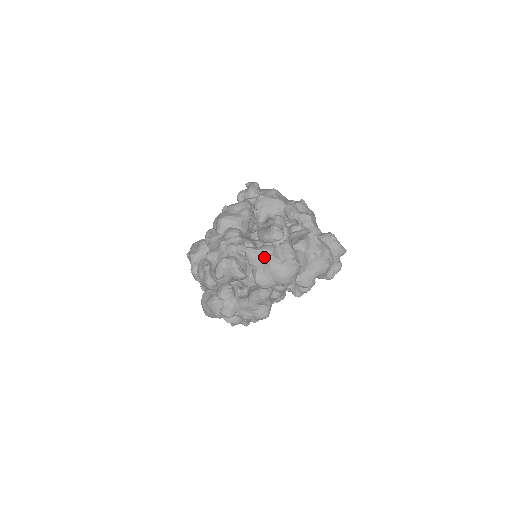
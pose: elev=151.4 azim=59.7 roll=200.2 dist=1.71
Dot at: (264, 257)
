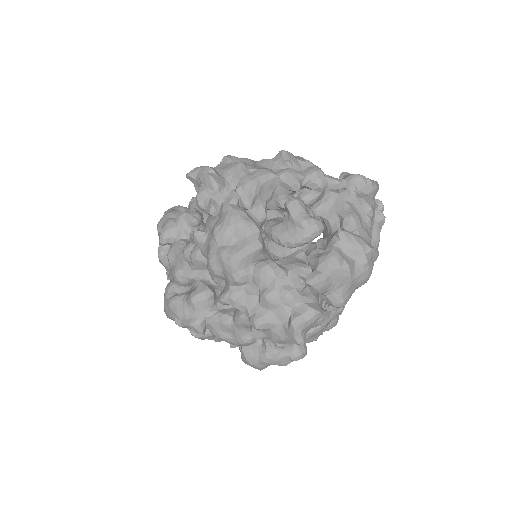
Dot at: (338, 274)
